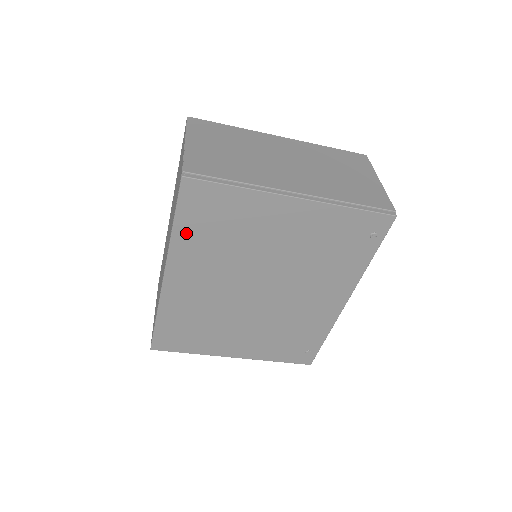
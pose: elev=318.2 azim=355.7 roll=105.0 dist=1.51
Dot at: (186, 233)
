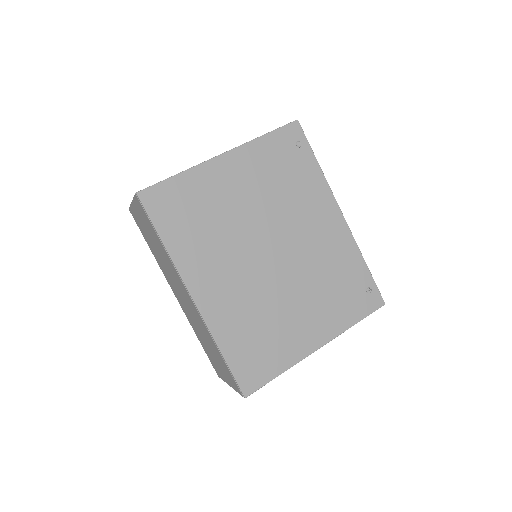
Dot at: (176, 240)
